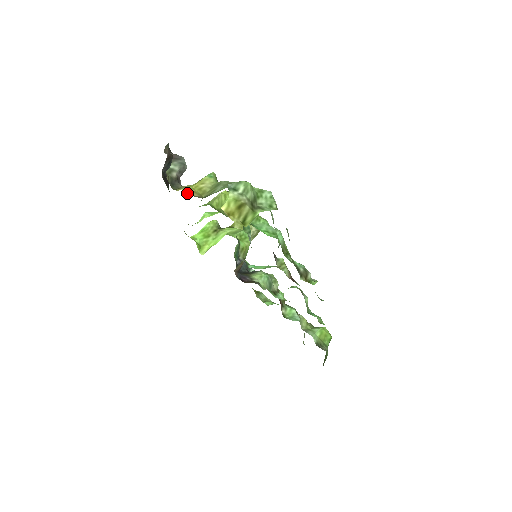
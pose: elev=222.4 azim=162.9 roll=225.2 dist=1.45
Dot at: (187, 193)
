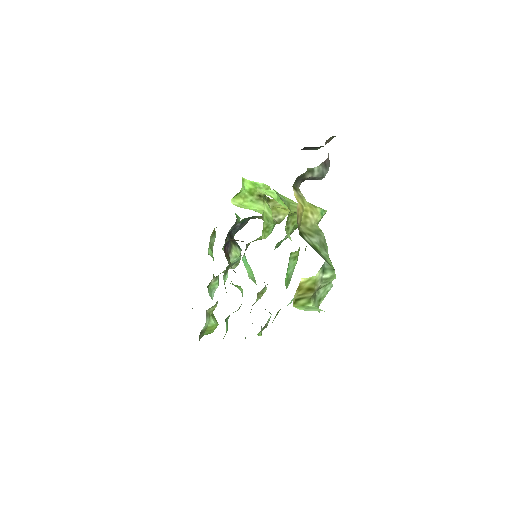
Dot at: (298, 213)
